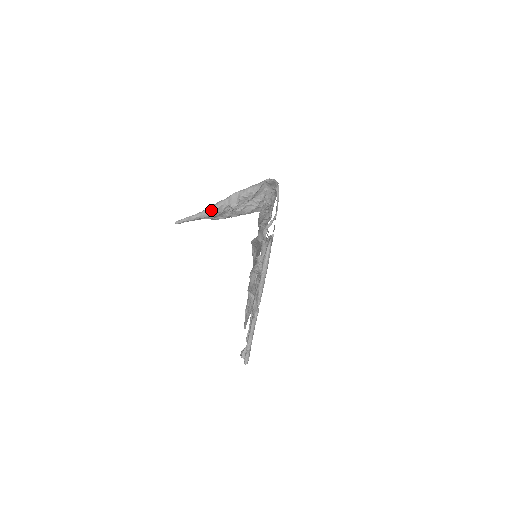
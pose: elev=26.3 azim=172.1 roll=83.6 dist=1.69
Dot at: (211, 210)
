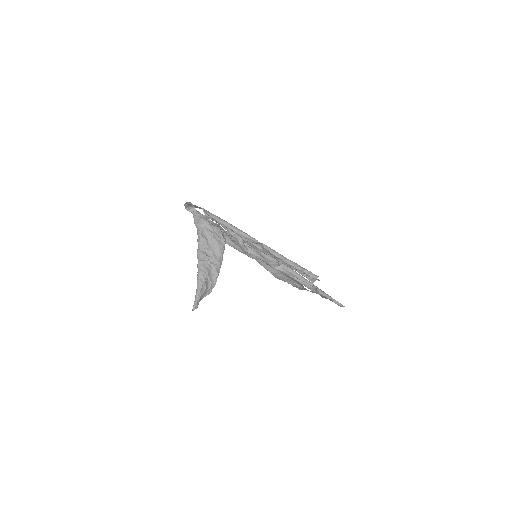
Dot at: (199, 278)
